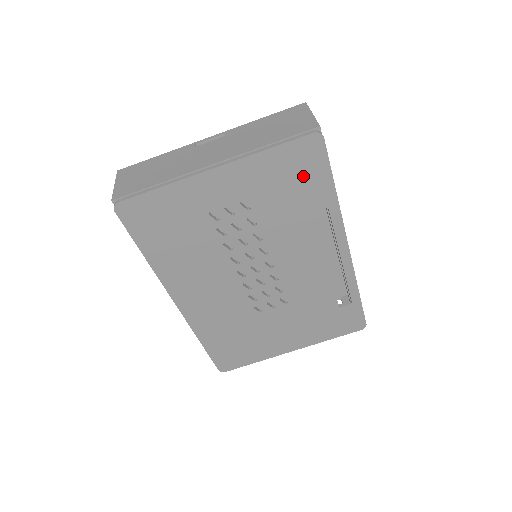
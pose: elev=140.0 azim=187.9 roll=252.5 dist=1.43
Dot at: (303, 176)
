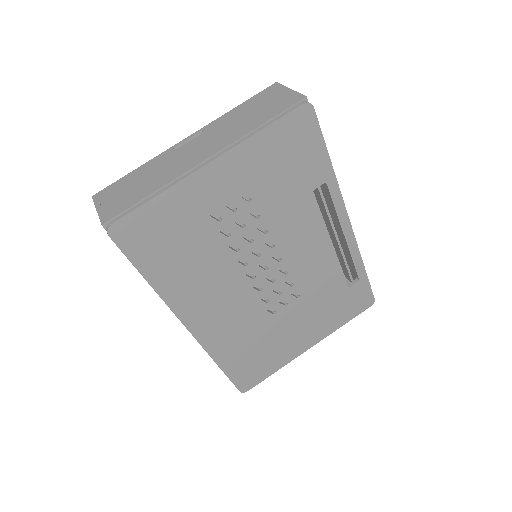
Dot at: (299, 153)
